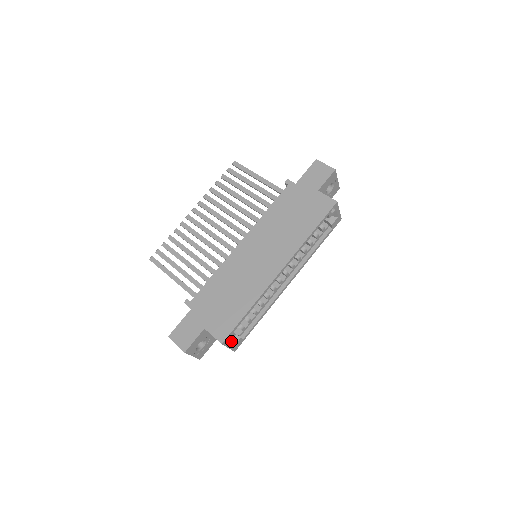
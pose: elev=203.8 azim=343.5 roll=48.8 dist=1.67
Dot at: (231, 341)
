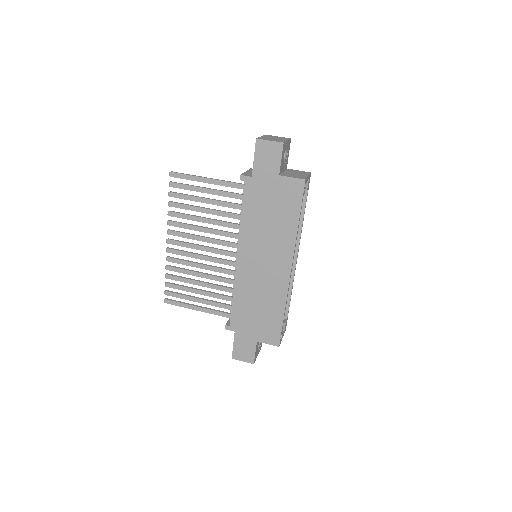
Dot at: occluded
